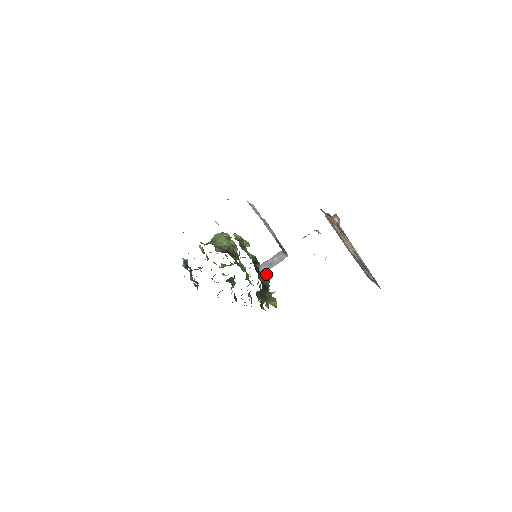
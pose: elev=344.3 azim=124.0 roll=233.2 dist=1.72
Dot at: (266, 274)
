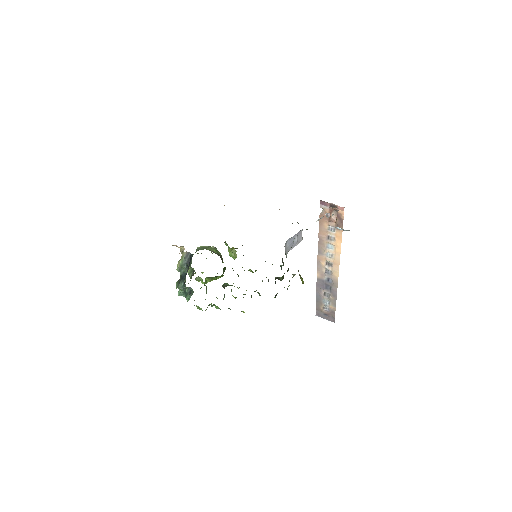
Dot at: (282, 259)
